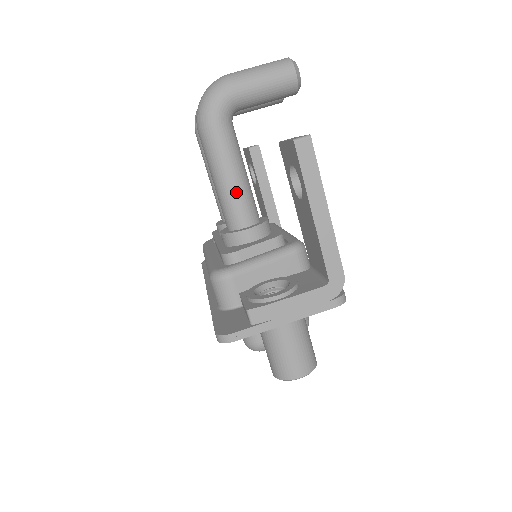
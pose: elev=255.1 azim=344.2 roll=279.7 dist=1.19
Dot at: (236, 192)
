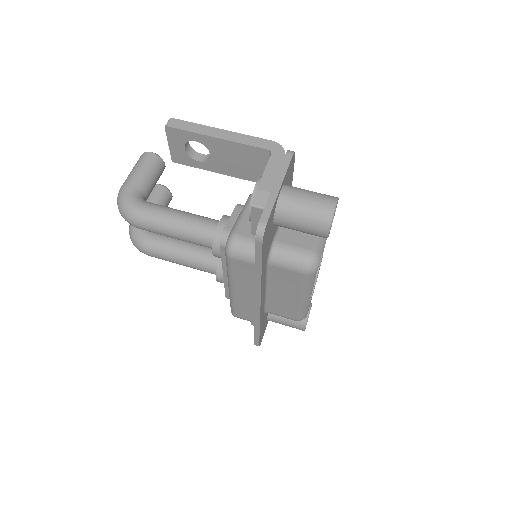
Dot at: (190, 219)
